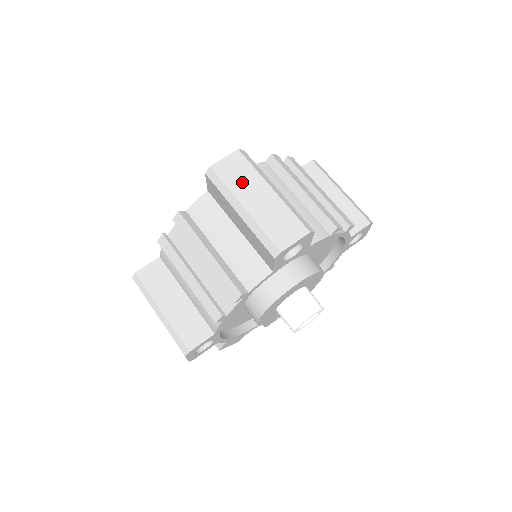
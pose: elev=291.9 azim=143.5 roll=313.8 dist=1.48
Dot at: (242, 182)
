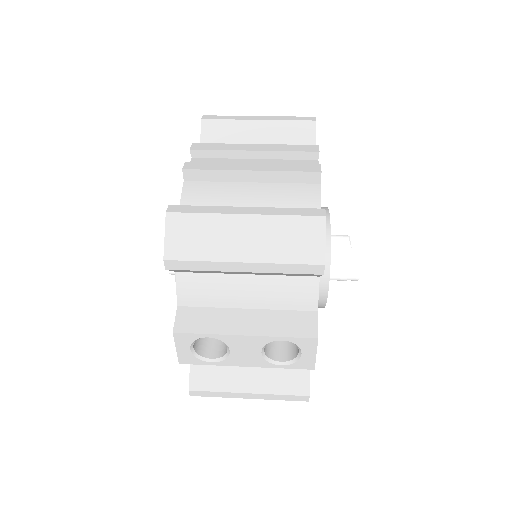
Dot at: occluded
